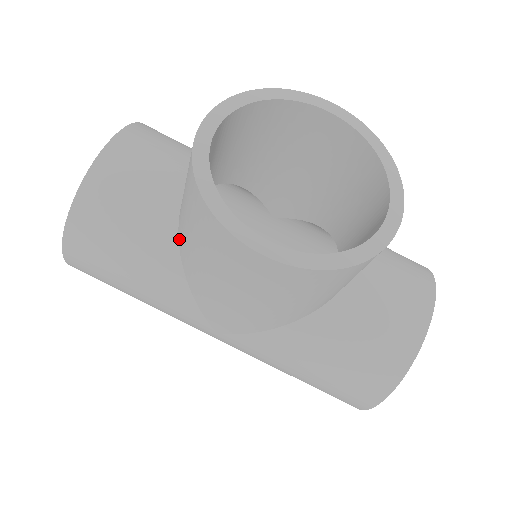
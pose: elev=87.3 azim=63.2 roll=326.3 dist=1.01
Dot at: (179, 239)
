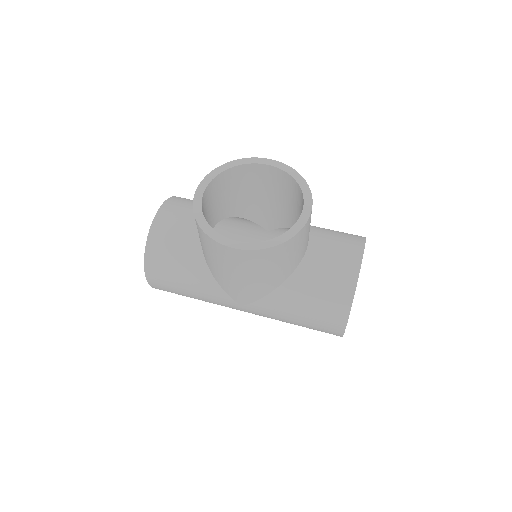
Dot at: occluded
